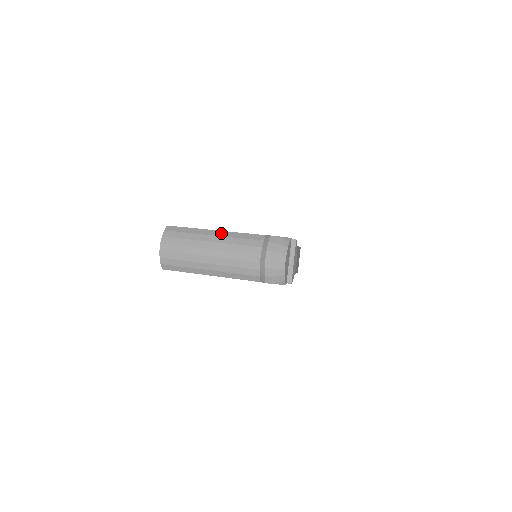
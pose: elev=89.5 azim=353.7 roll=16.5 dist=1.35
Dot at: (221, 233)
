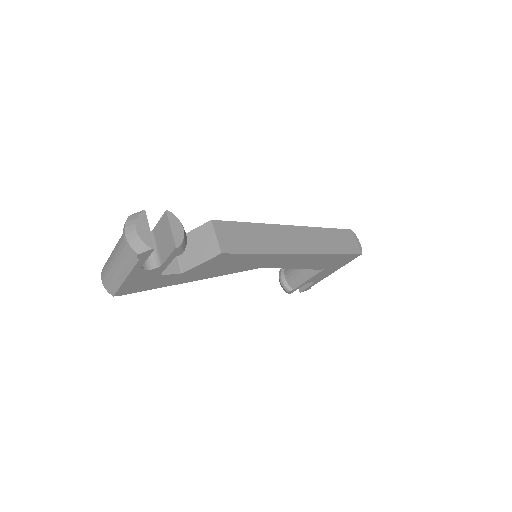
Dot at: occluded
